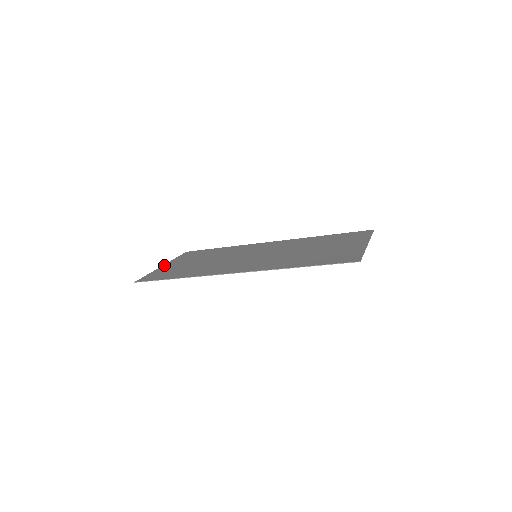
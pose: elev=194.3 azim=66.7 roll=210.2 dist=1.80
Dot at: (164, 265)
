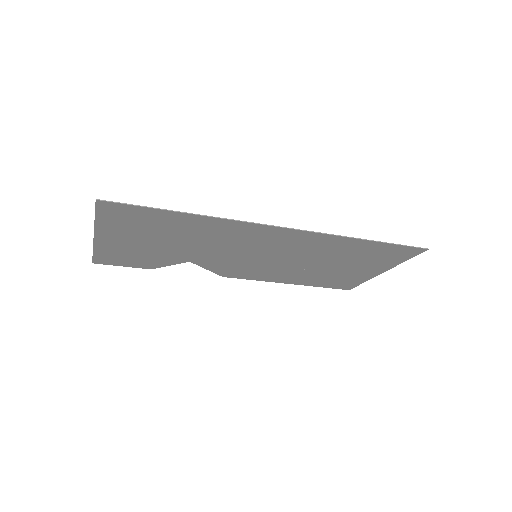
Dot at: (98, 235)
